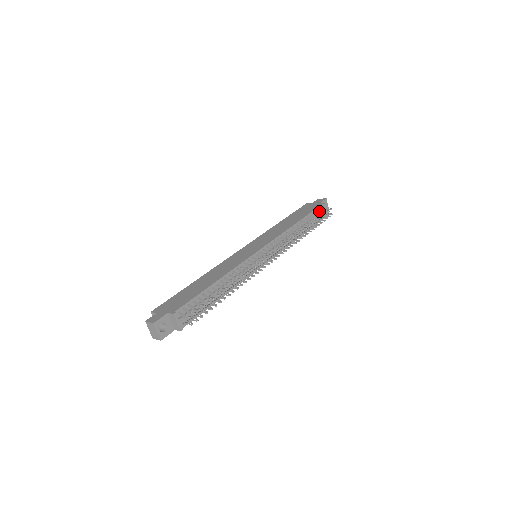
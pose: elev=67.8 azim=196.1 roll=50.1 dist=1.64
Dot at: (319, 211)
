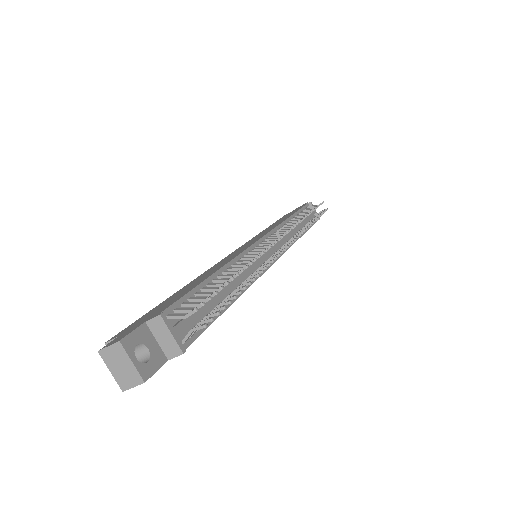
Dot at: occluded
